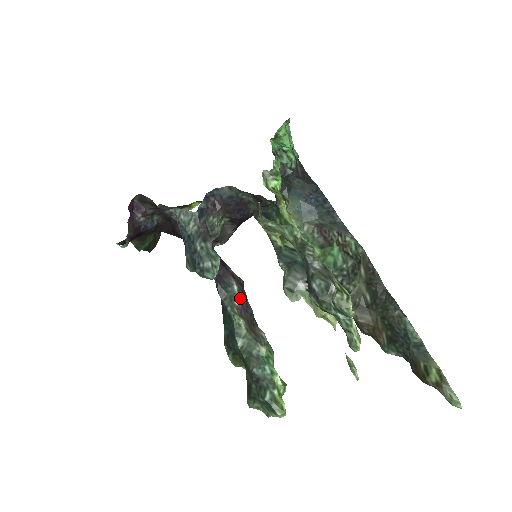
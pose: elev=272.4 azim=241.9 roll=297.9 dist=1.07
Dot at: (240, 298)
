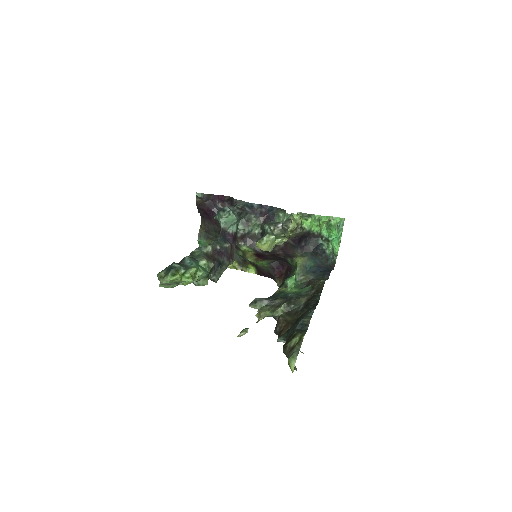
Dot at: (223, 249)
